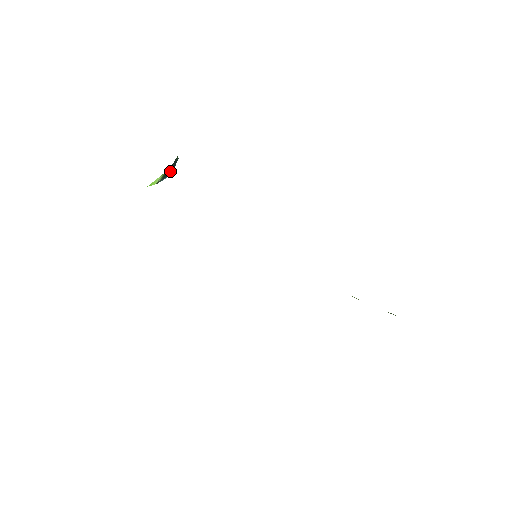
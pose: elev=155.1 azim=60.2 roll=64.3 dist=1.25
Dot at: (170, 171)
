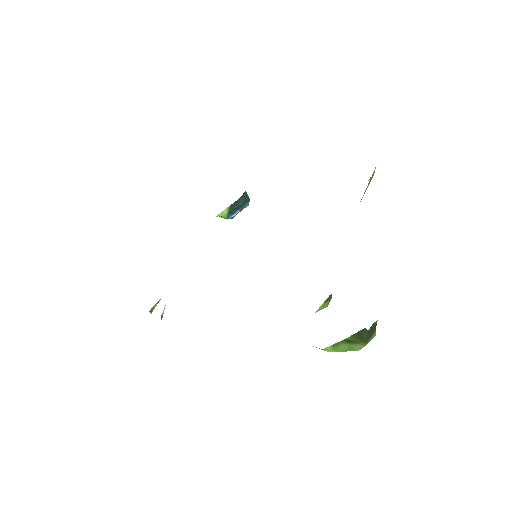
Dot at: (238, 208)
